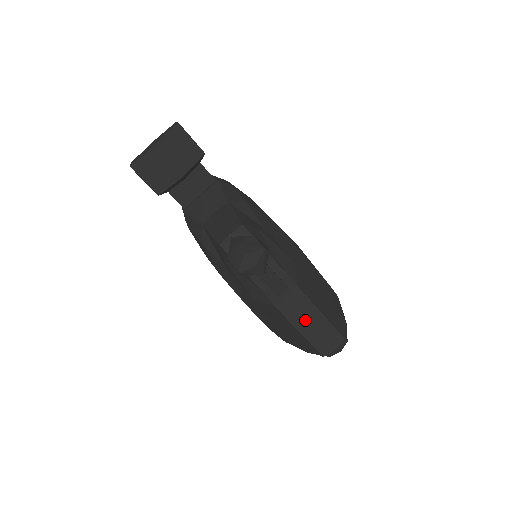
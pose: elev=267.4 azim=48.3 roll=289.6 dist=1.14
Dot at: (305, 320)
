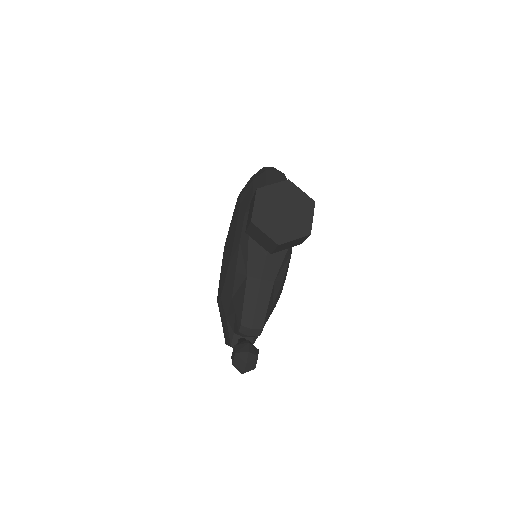
Dot at: occluded
